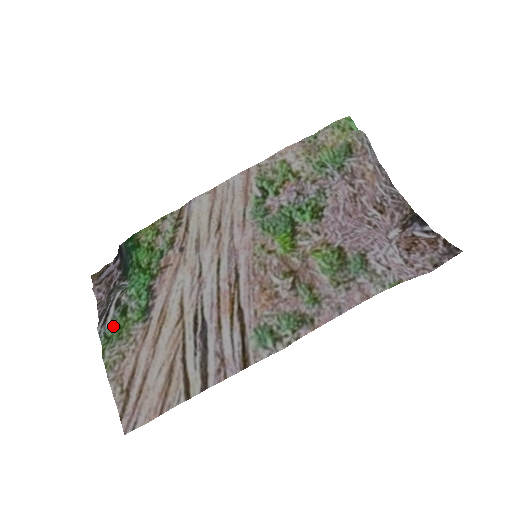
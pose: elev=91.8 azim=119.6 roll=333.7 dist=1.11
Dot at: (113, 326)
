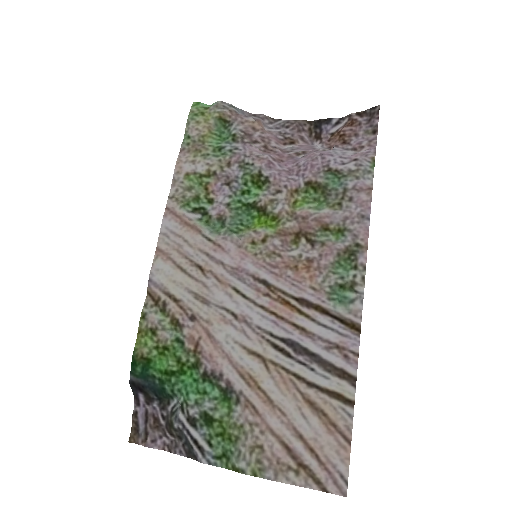
Dot at: (213, 442)
